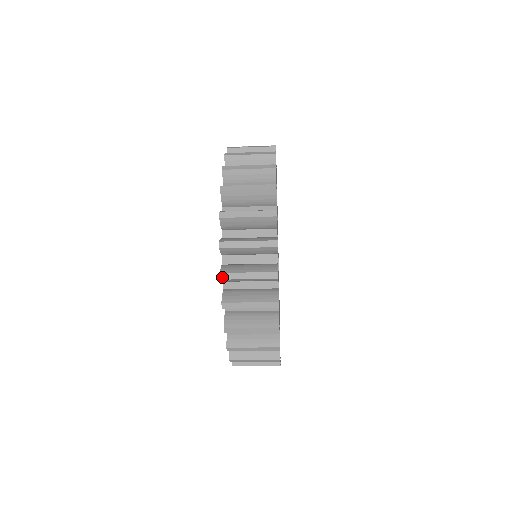
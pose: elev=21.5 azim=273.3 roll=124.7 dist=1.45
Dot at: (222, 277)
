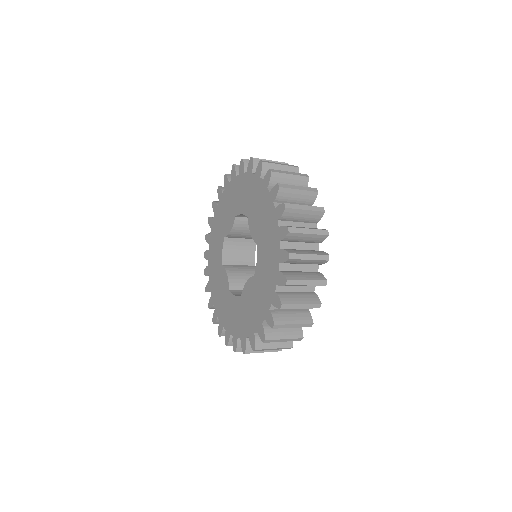
Dot at: (282, 307)
